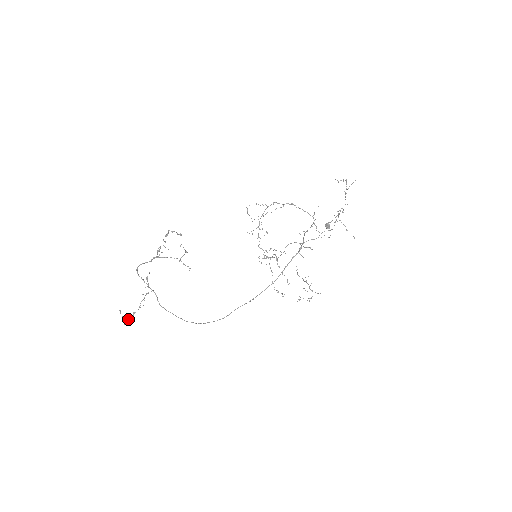
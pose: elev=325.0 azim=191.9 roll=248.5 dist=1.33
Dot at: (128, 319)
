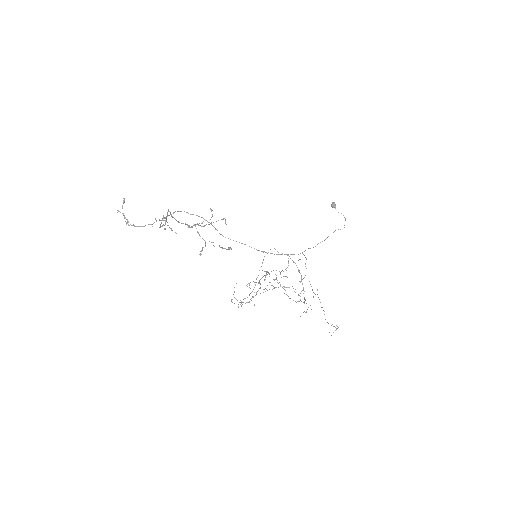
Dot at: (125, 217)
